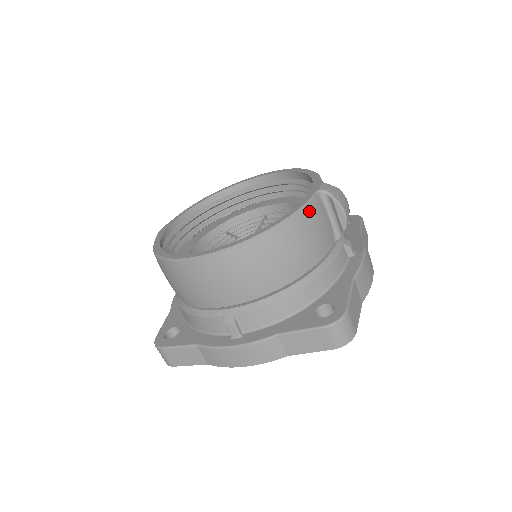
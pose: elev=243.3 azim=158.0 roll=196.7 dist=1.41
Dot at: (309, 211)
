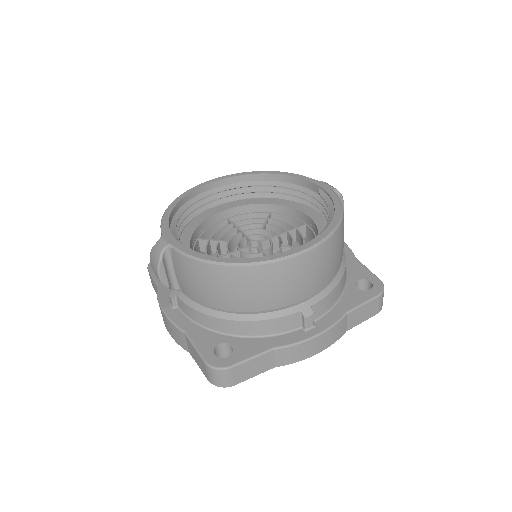
Dot at: occluded
